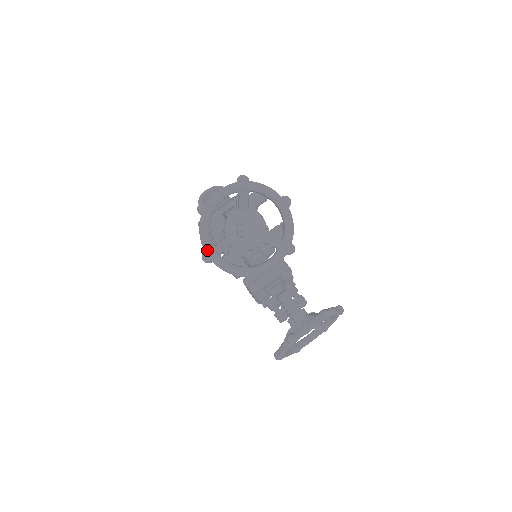
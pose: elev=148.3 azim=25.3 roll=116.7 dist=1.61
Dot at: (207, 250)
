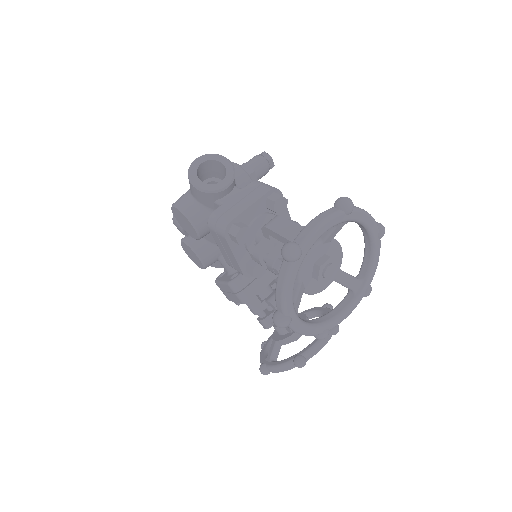
Dot at: (287, 312)
